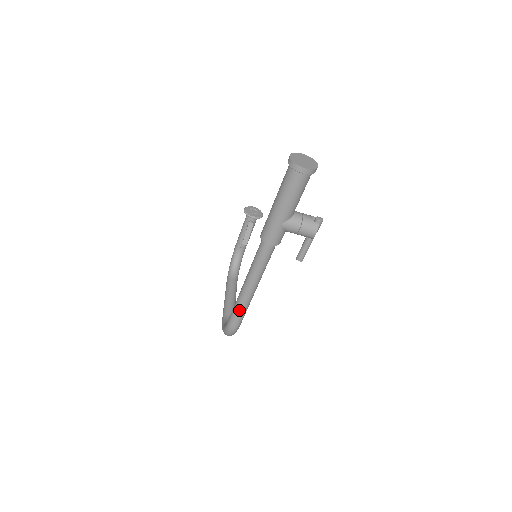
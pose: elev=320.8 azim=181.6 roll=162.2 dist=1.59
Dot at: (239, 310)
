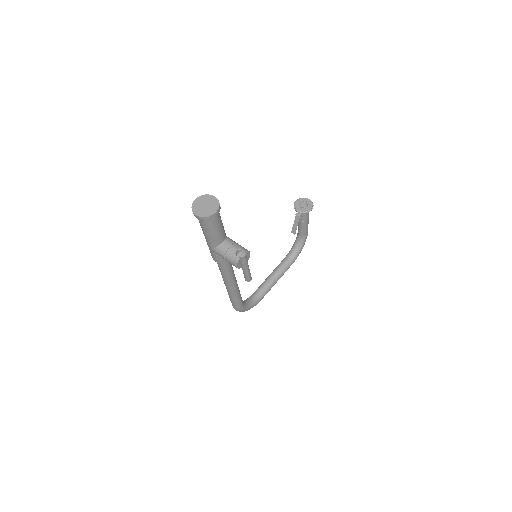
Dot at: (230, 297)
